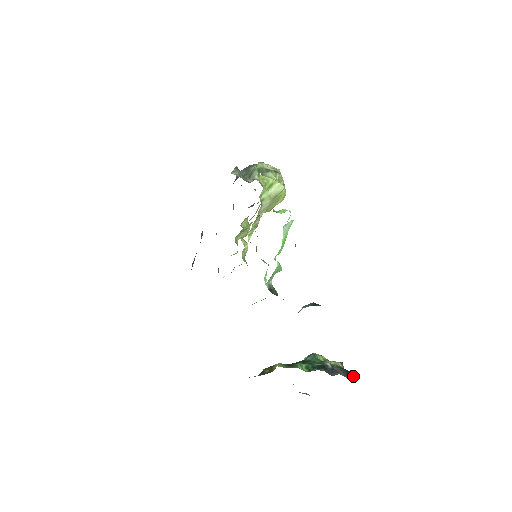
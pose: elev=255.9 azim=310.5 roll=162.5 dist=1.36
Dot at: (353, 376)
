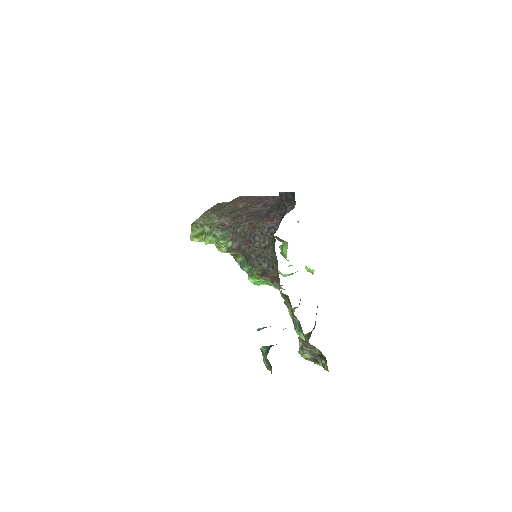
Dot at: occluded
